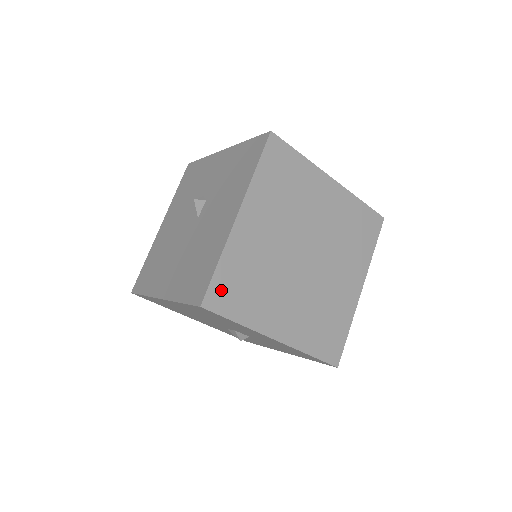
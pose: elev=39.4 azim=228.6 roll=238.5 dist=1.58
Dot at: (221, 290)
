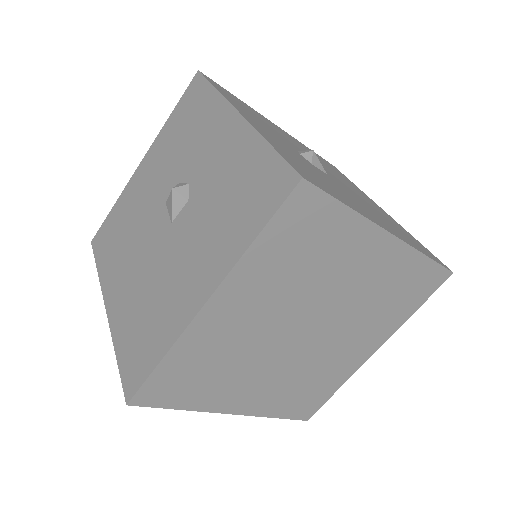
Dot at: (161, 385)
